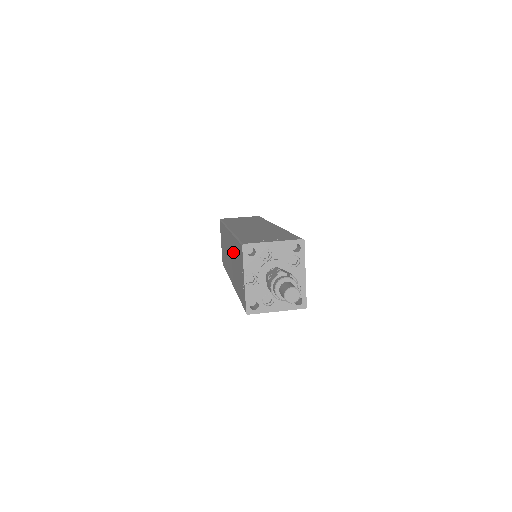
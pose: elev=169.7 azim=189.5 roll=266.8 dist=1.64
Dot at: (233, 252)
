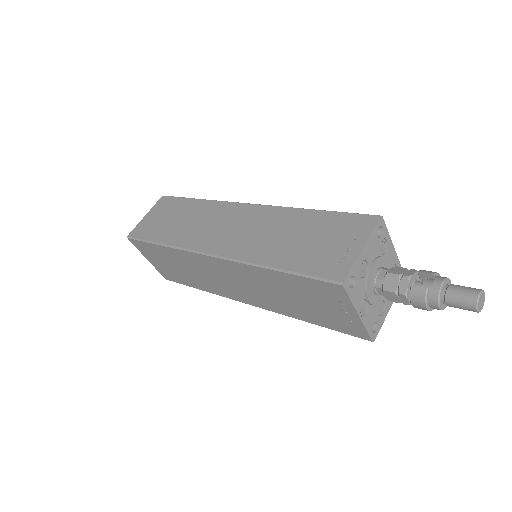
Dot at: (260, 282)
